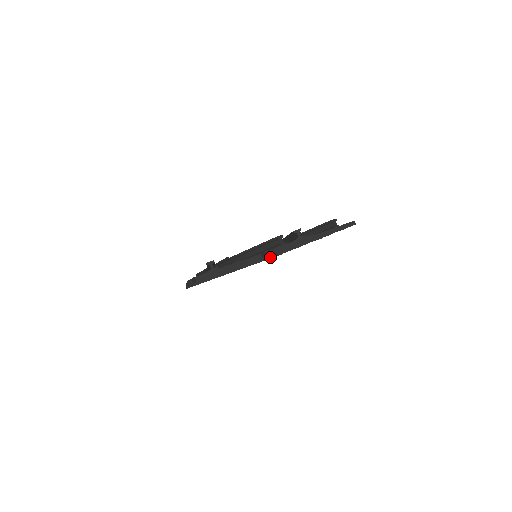
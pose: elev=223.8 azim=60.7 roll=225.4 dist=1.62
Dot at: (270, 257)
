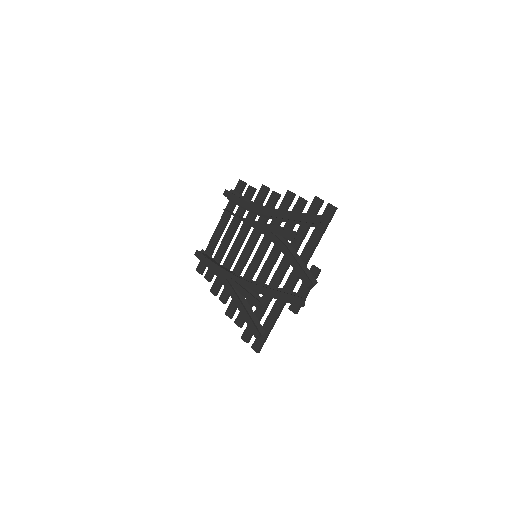
Dot at: occluded
